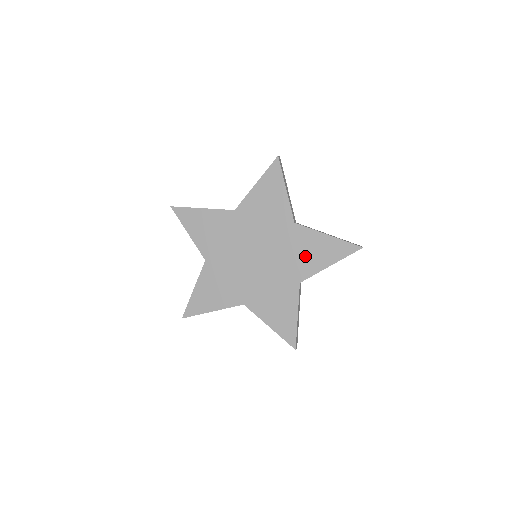
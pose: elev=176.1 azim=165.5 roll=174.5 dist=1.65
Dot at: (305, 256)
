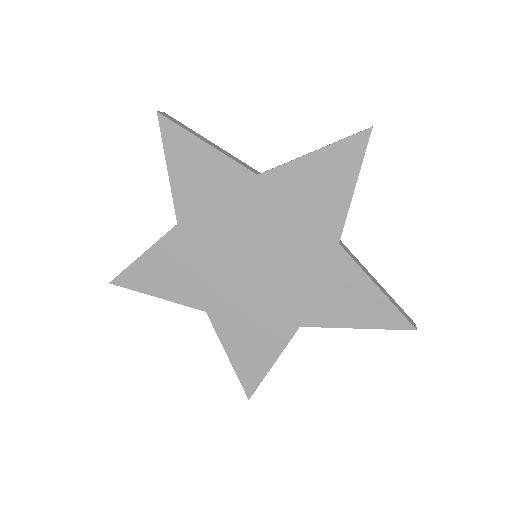
Dot at: (328, 297)
